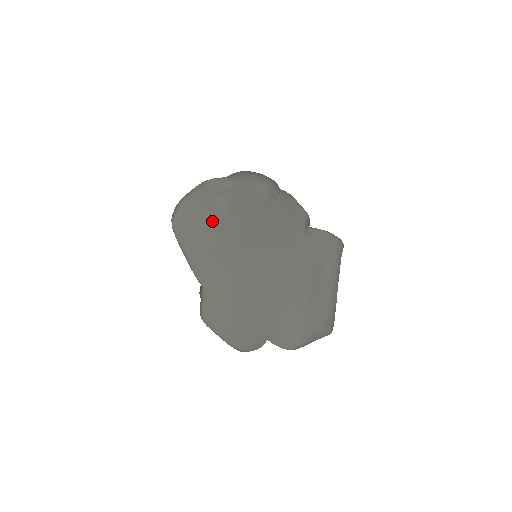
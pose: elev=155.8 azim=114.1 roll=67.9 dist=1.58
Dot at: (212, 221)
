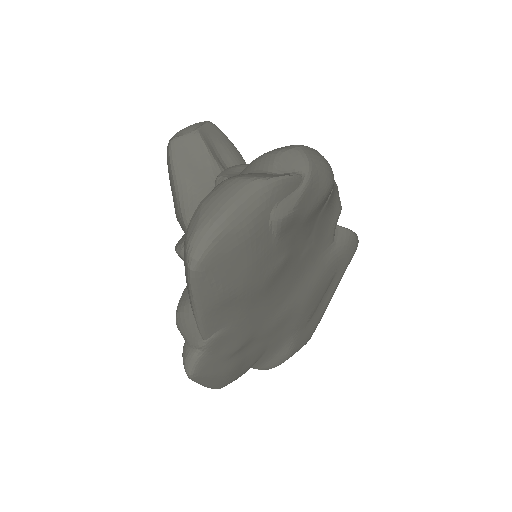
Dot at: (254, 257)
